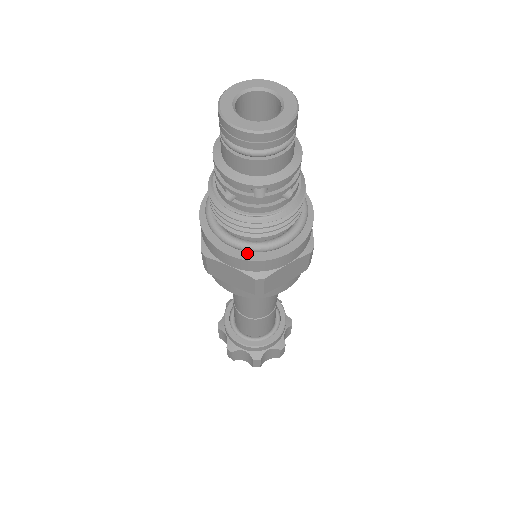
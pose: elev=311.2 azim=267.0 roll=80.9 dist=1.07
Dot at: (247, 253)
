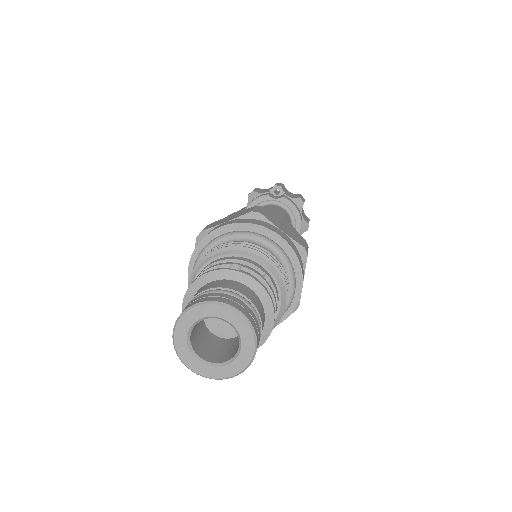
Dot at: occluded
